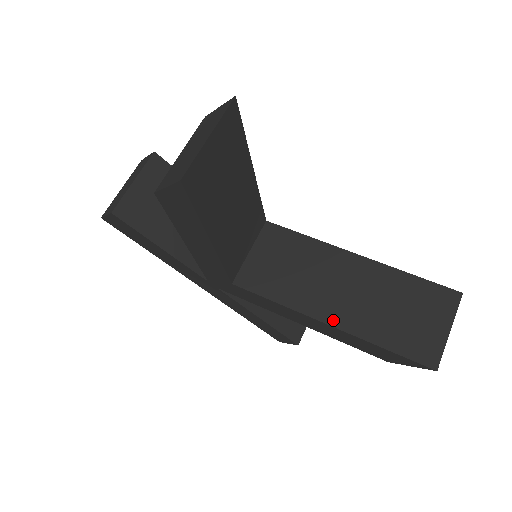
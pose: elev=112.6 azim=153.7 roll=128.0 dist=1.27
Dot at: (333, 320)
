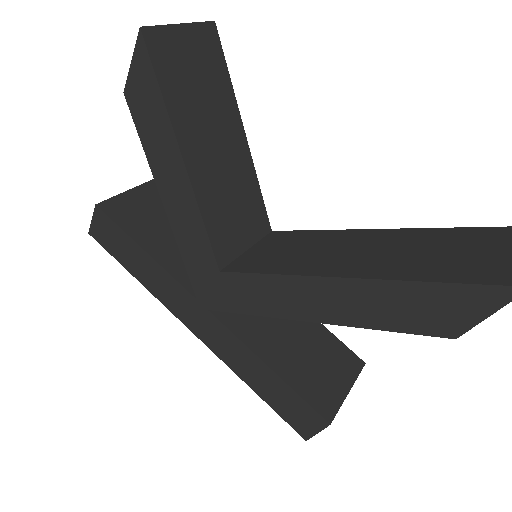
Dot at: (352, 273)
